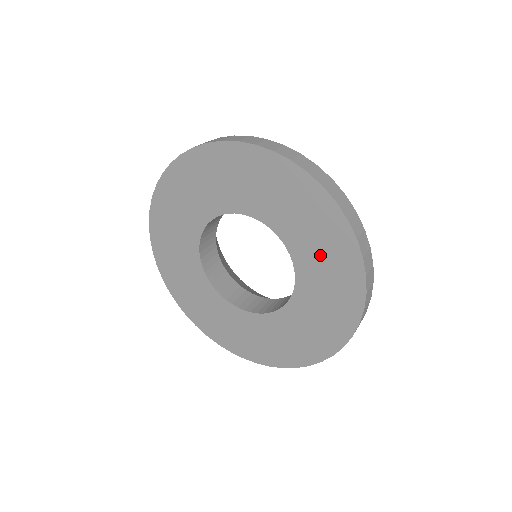
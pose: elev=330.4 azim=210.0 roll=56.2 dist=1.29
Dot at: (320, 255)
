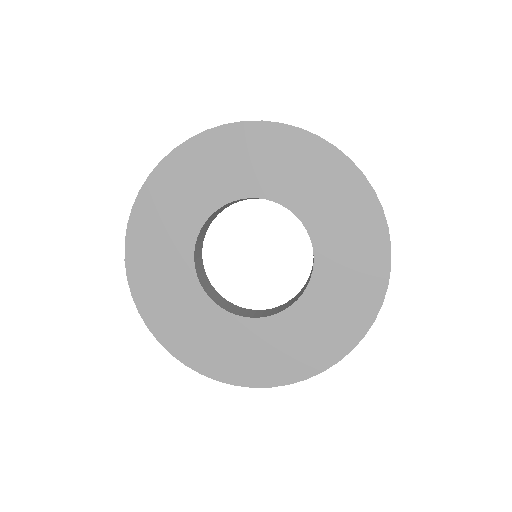
Dot at: (344, 284)
